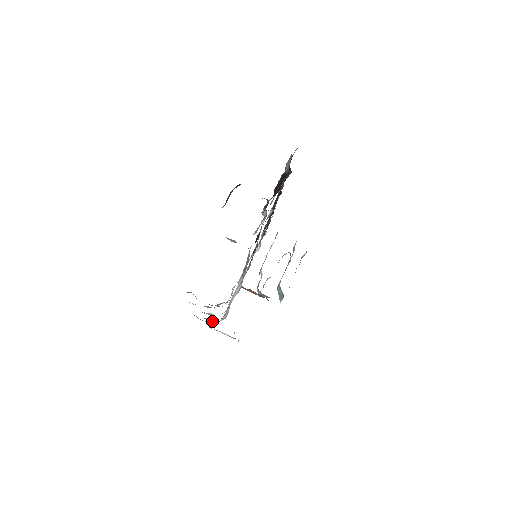
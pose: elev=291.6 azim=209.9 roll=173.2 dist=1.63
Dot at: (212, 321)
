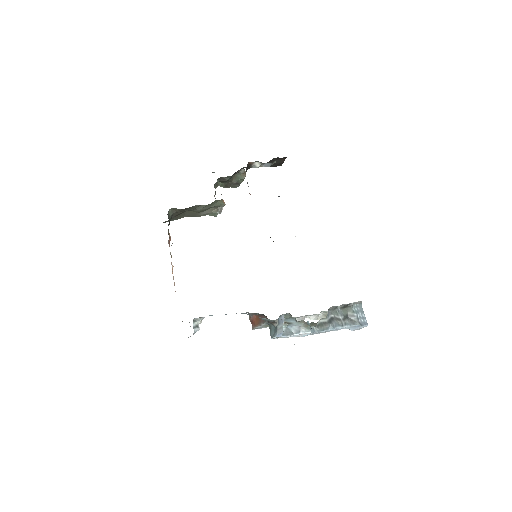
Dot at: occluded
